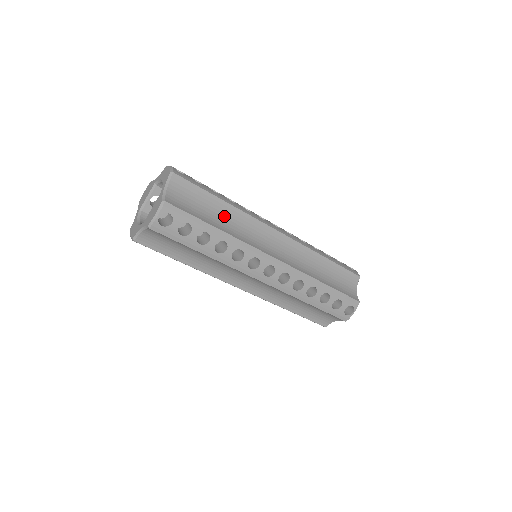
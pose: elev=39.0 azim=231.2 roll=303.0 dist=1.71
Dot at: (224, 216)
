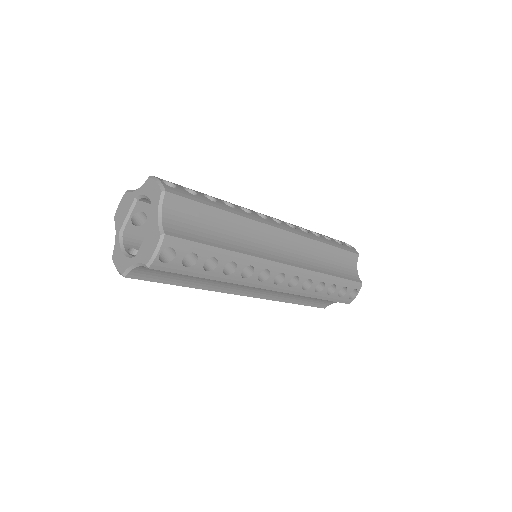
Dot at: (227, 229)
